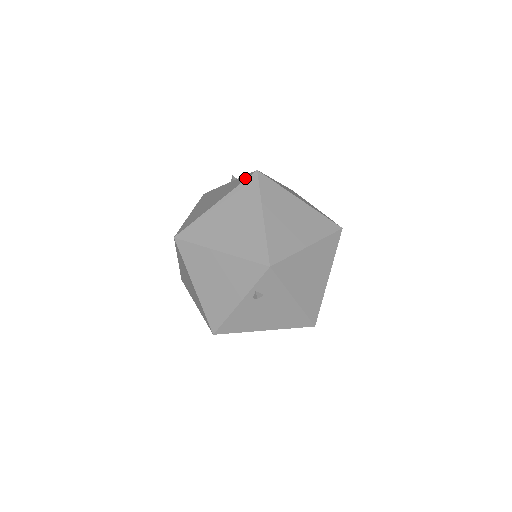
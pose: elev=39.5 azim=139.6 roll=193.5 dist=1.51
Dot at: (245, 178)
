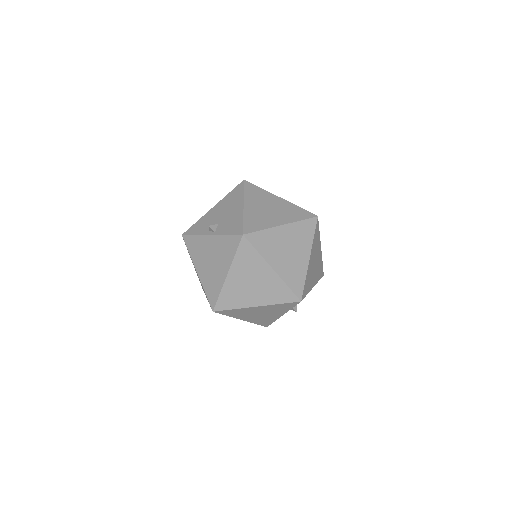
Dot at: (236, 244)
